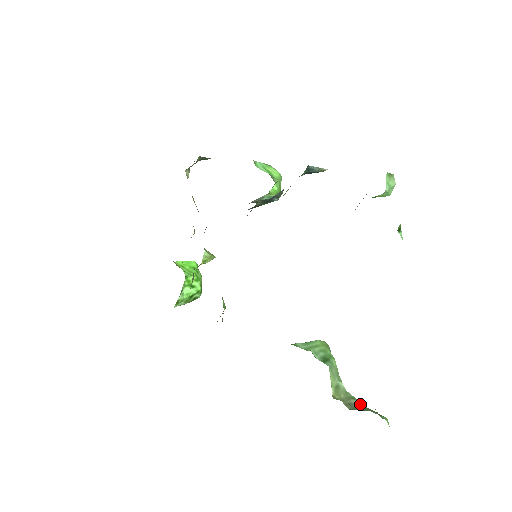
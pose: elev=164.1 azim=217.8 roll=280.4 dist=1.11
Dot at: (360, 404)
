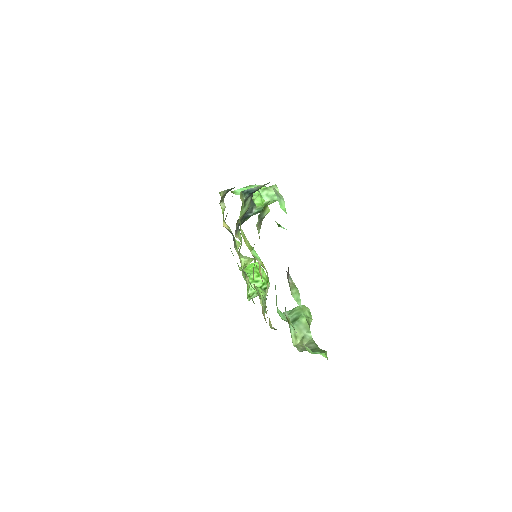
Dot at: (314, 346)
